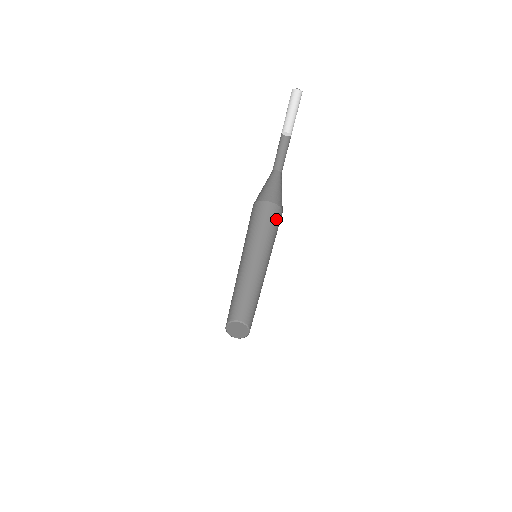
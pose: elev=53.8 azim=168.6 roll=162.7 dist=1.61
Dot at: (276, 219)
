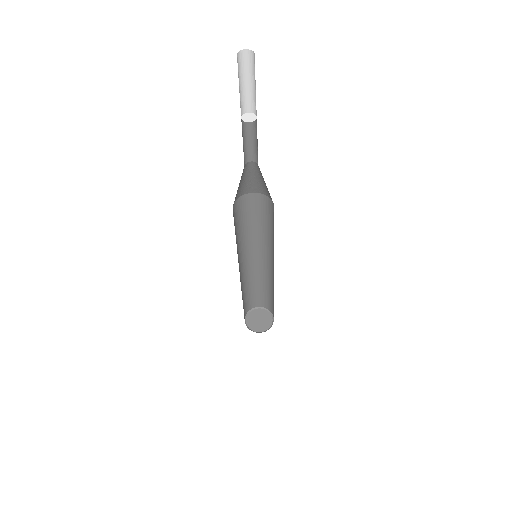
Dot at: (254, 207)
